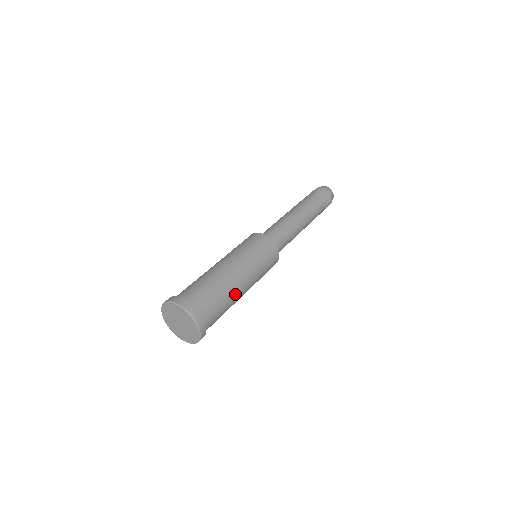
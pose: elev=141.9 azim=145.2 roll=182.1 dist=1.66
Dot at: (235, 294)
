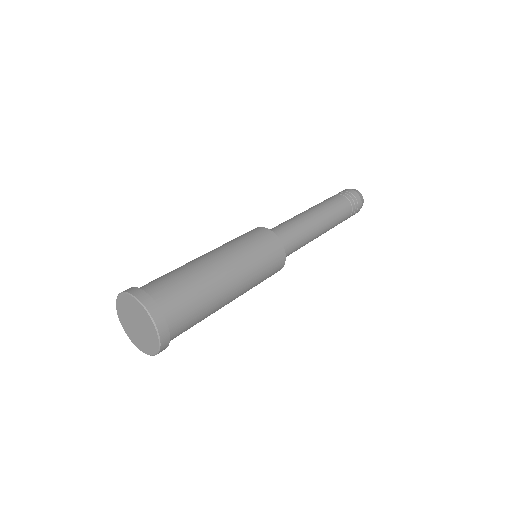
Dot at: (204, 270)
